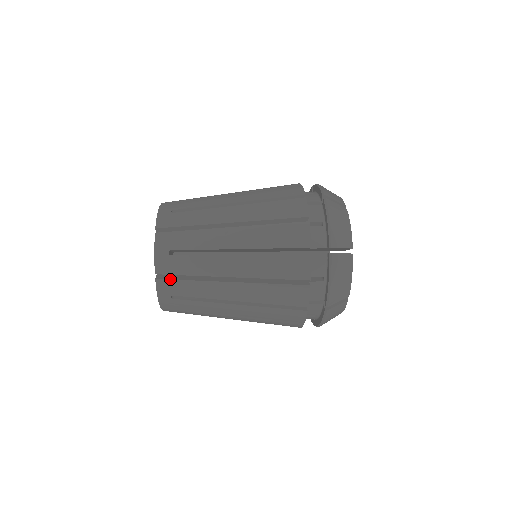
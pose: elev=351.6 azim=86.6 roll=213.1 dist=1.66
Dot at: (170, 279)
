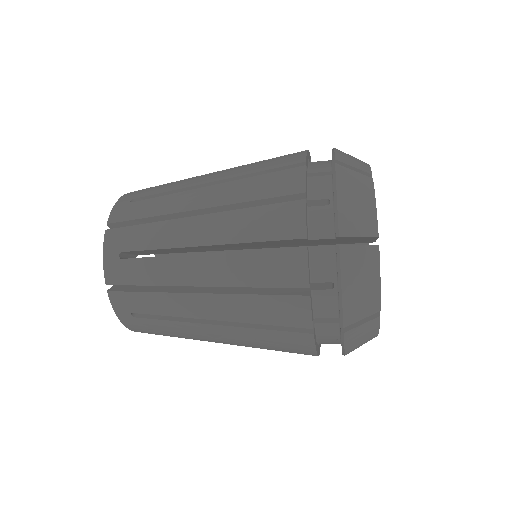
Dot at: (124, 291)
